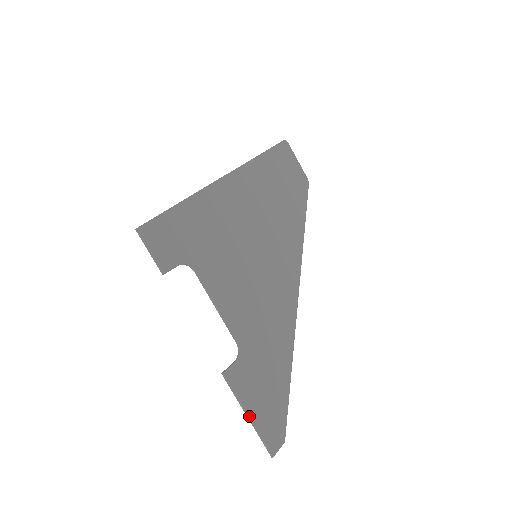
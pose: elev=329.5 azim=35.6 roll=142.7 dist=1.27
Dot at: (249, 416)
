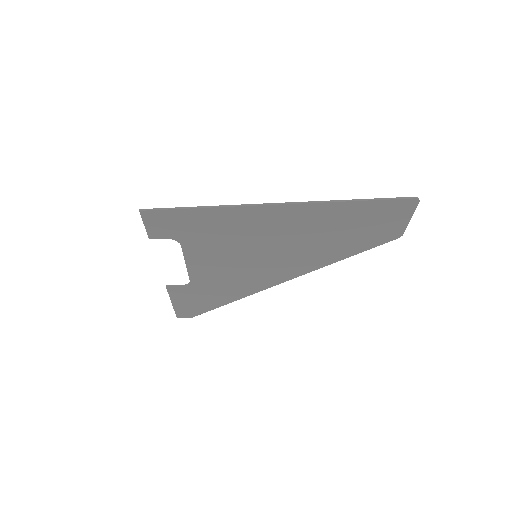
Dot at: (172, 303)
